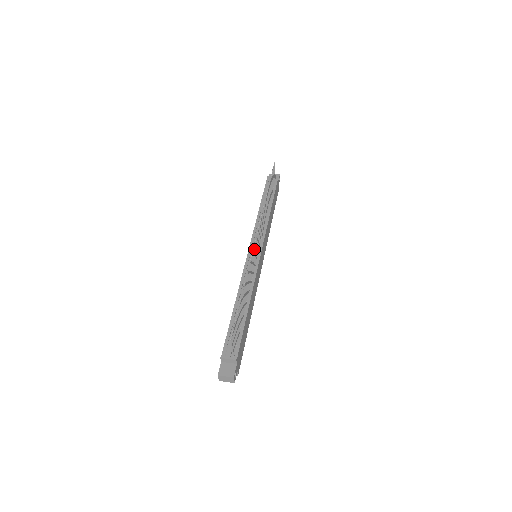
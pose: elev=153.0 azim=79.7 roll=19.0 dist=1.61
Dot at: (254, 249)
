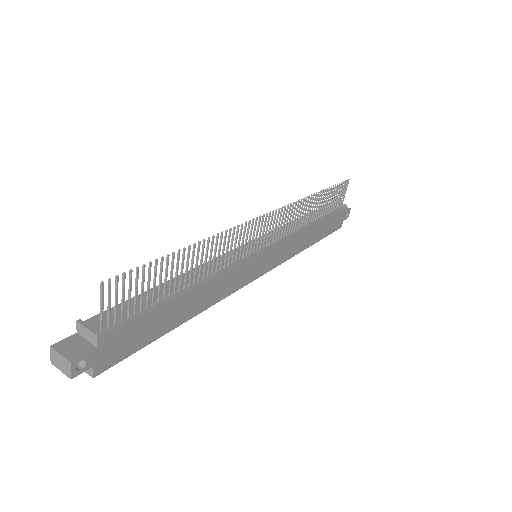
Dot at: (251, 226)
